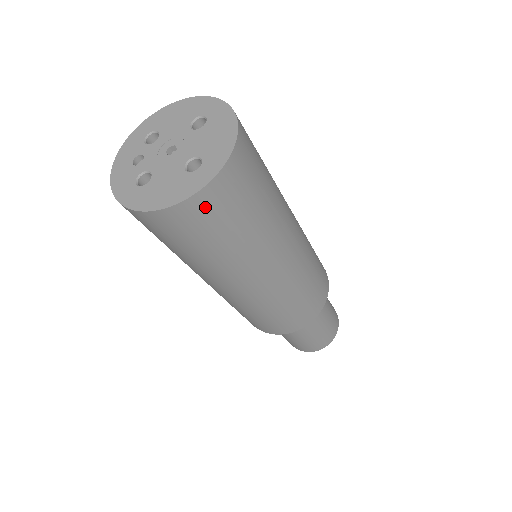
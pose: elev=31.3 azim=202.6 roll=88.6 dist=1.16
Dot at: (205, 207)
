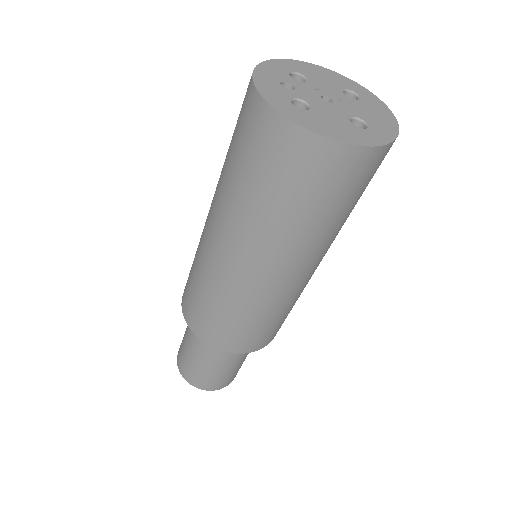
Dot at: (359, 166)
